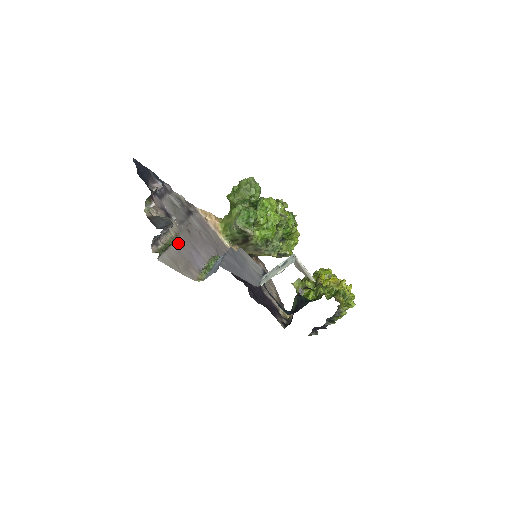
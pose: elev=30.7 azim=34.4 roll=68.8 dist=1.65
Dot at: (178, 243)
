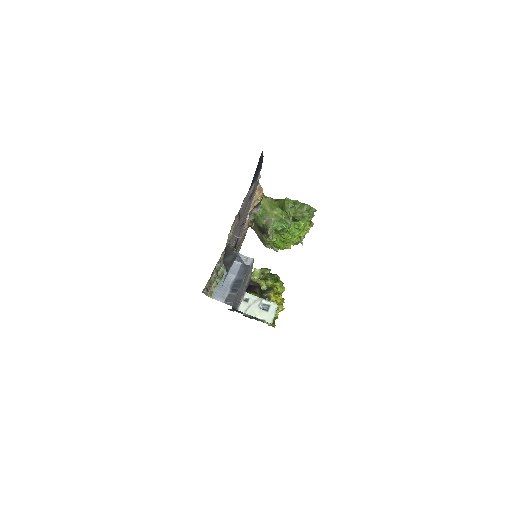
Dot at: occluded
